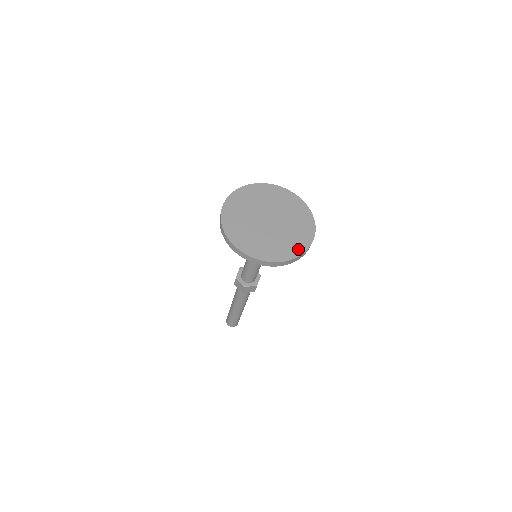
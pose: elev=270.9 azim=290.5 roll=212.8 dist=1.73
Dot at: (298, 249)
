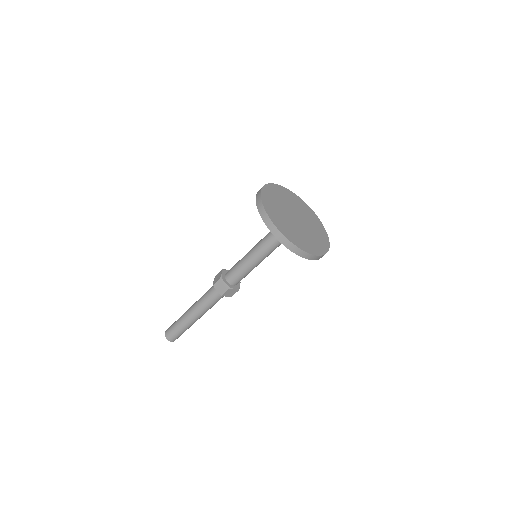
Dot at: (322, 248)
